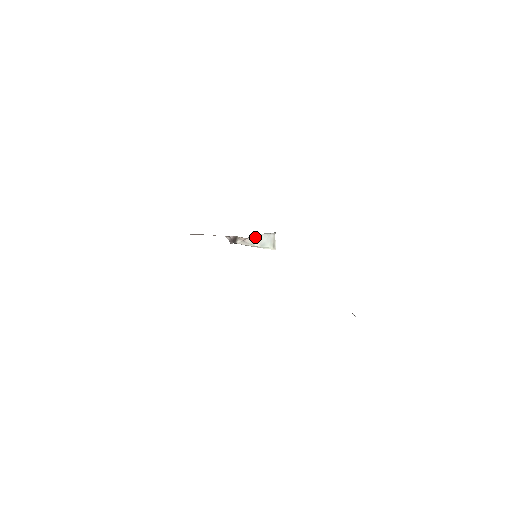
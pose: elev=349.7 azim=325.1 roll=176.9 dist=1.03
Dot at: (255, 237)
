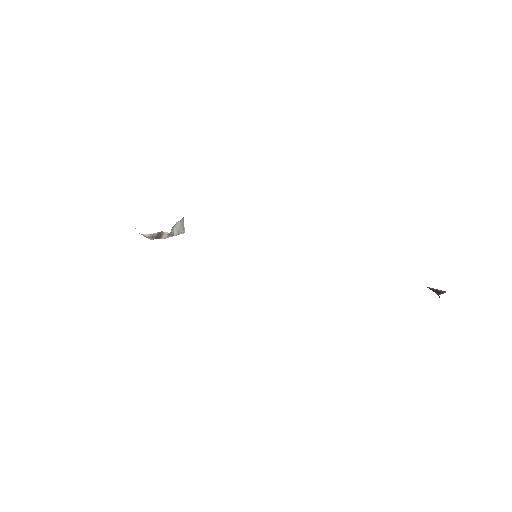
Dot at: (173, 227)
